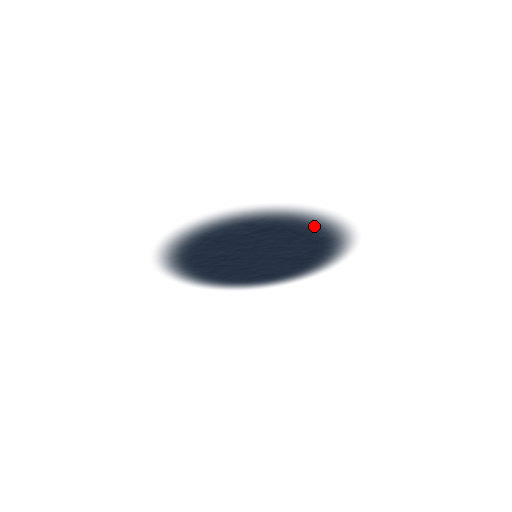
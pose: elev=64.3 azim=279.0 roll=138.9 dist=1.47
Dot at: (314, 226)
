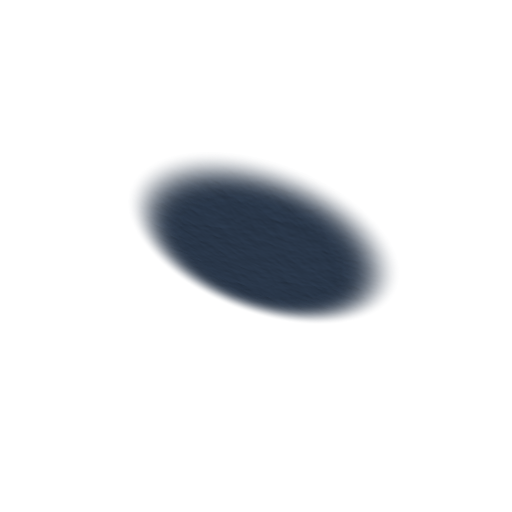
Dot at: (353, 258)
